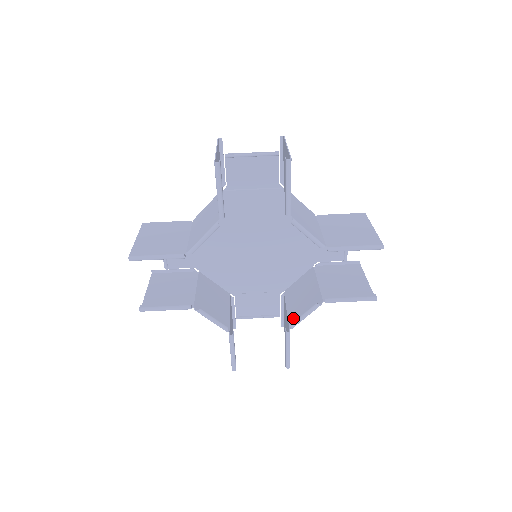
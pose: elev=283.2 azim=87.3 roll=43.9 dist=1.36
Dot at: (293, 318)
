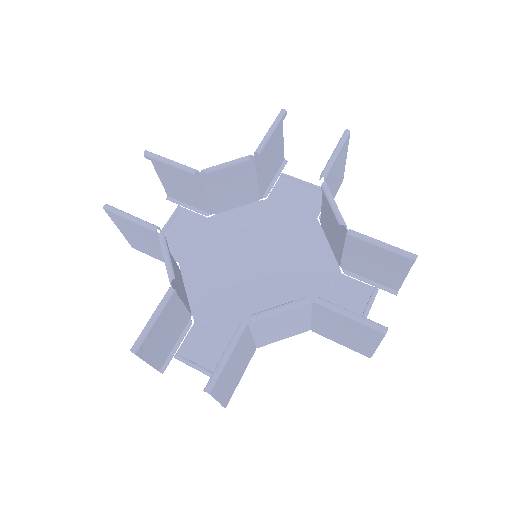
Dot at: (259, 323)
